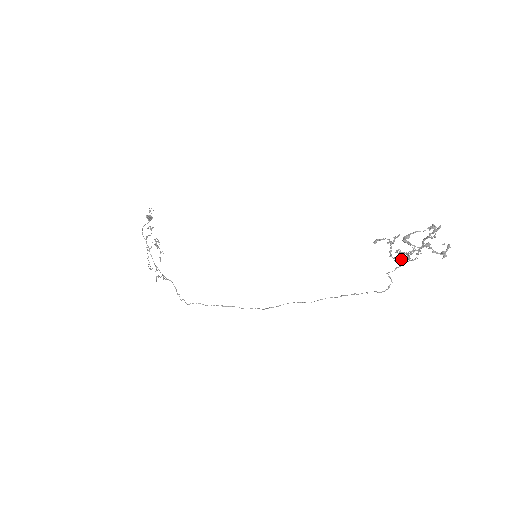
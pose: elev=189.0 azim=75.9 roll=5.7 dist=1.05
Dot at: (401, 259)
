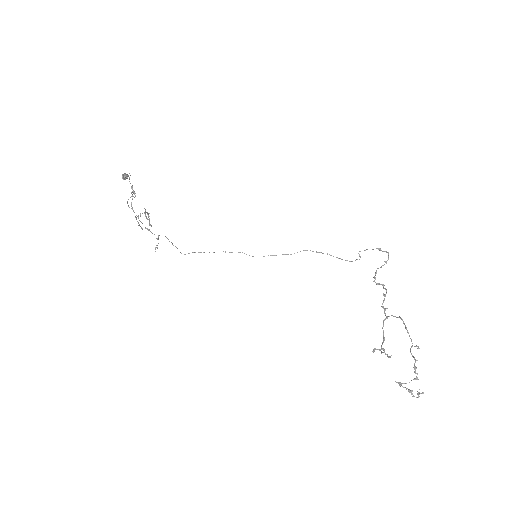
Dot at: occluded
